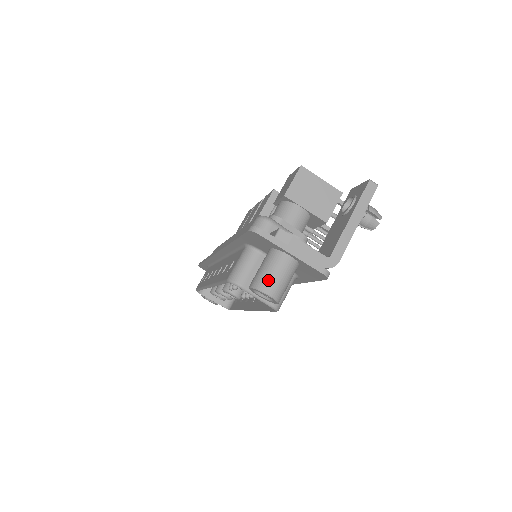
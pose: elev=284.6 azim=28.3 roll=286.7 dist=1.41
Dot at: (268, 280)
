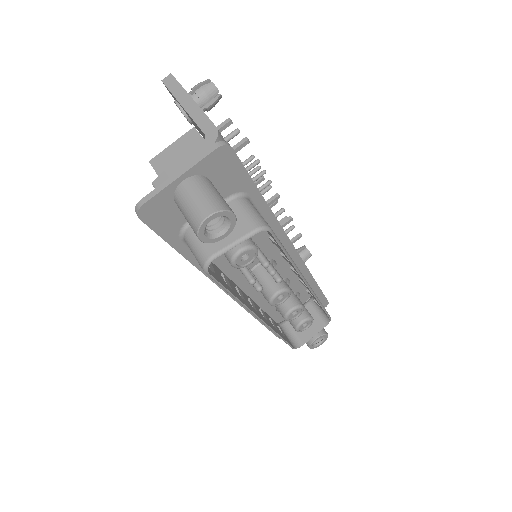
Dot at: (194, 212)
